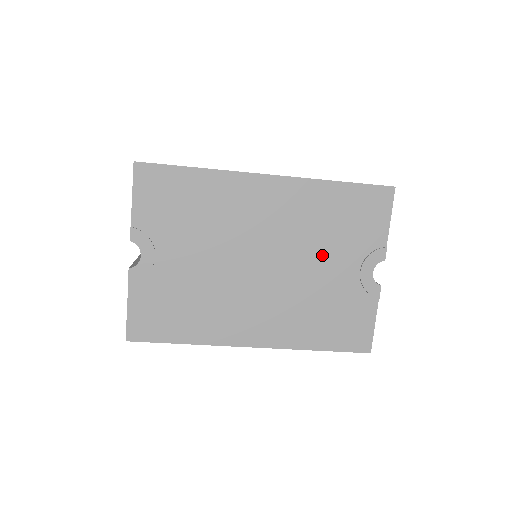
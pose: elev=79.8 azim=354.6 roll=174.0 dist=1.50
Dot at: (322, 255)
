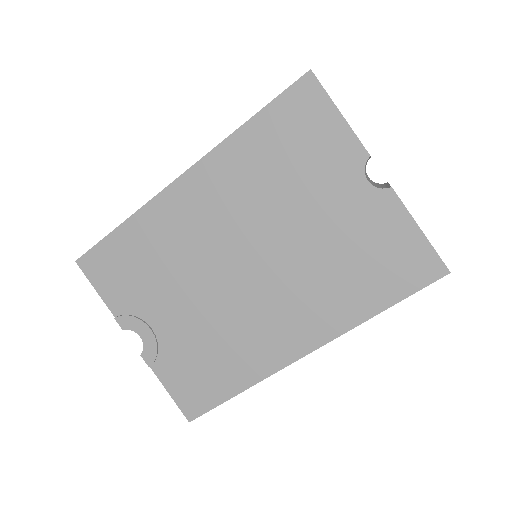
Dot at: (295, 209)
